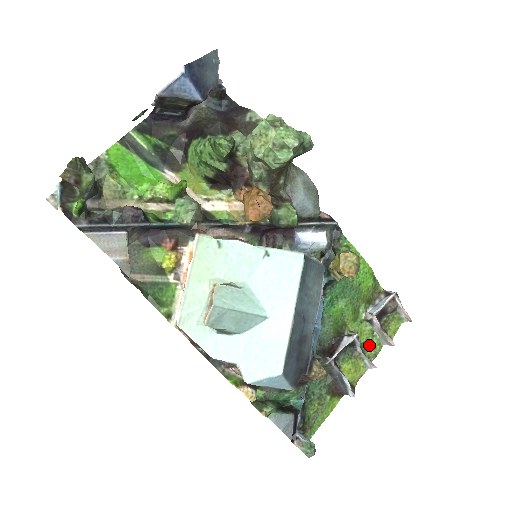
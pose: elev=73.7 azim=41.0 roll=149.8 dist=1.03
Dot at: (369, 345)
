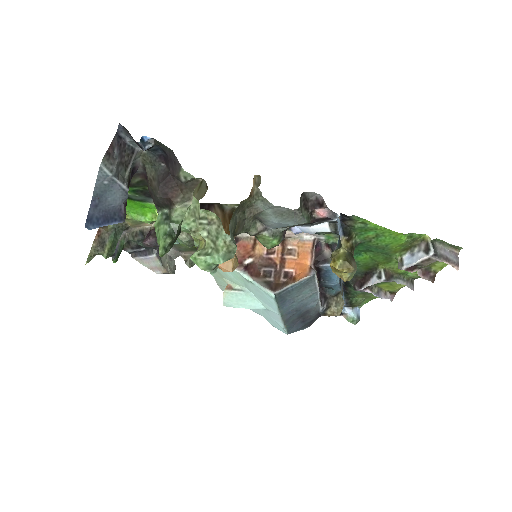
Dot at: occluded
